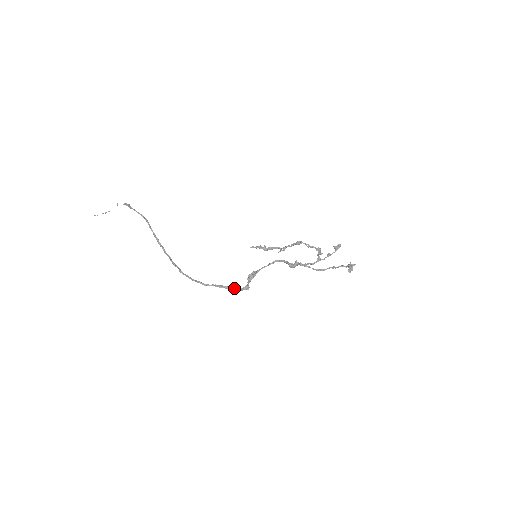
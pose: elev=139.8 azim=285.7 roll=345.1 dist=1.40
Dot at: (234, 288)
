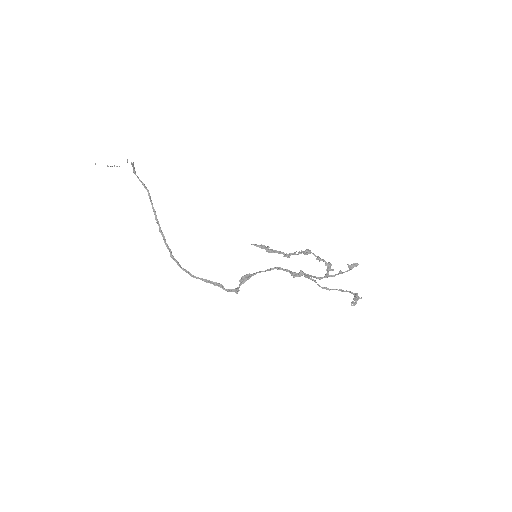
Dot at: occluded
